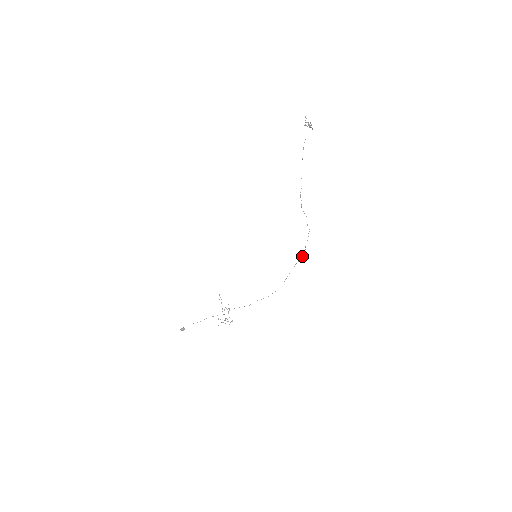
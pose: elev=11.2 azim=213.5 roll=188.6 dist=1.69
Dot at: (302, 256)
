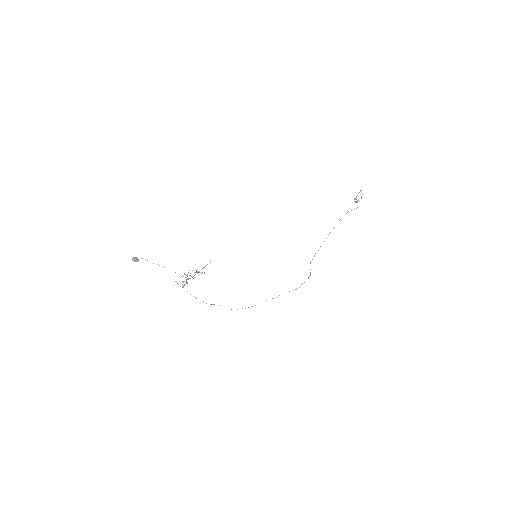
Dot at: occluded
